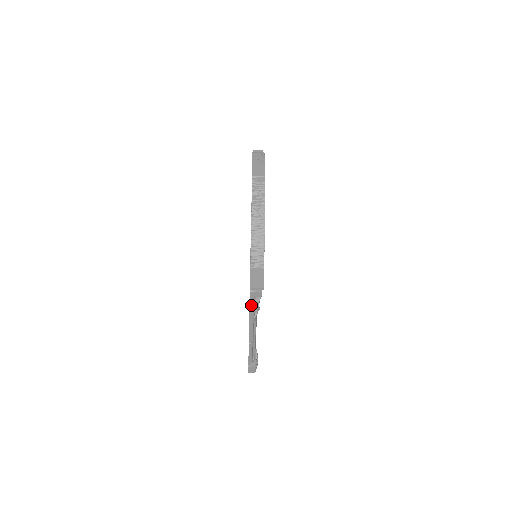
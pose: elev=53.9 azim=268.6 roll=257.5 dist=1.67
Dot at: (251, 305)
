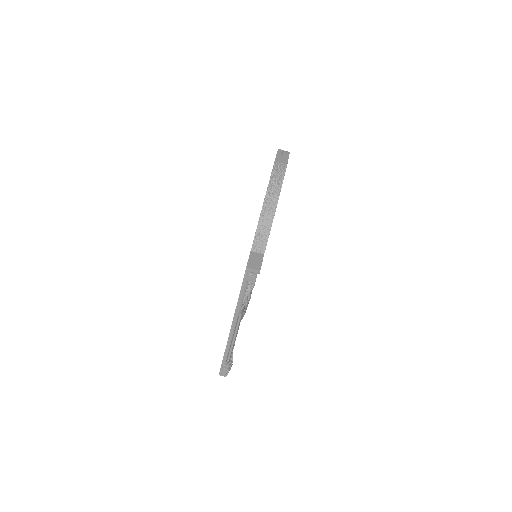
Dot at: (241, 293)
